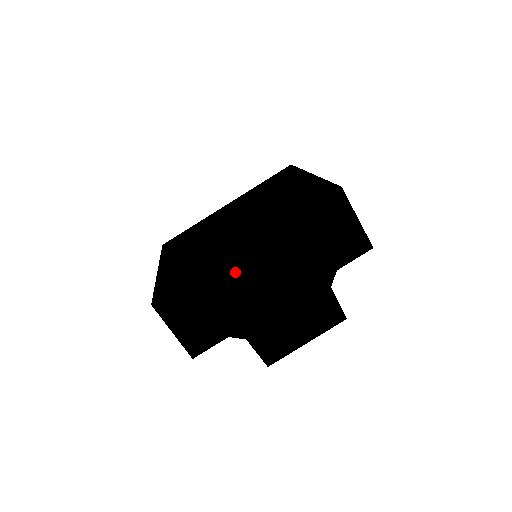
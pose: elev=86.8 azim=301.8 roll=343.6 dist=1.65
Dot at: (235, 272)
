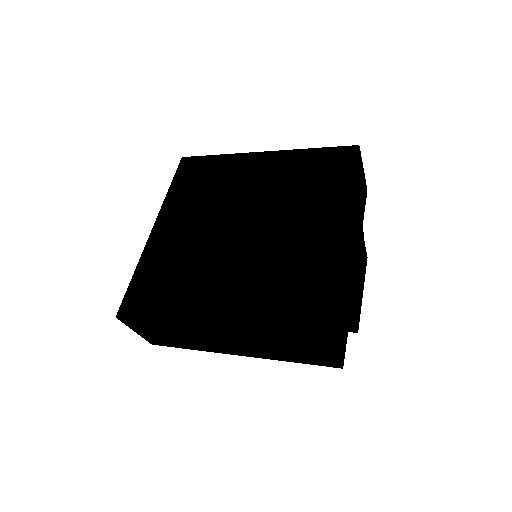
Dot at: (346, 260)
